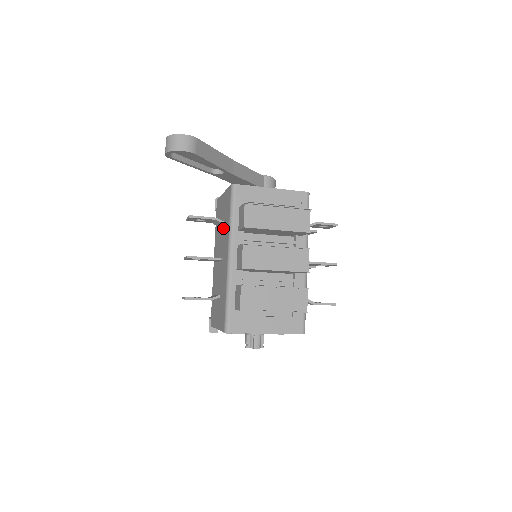
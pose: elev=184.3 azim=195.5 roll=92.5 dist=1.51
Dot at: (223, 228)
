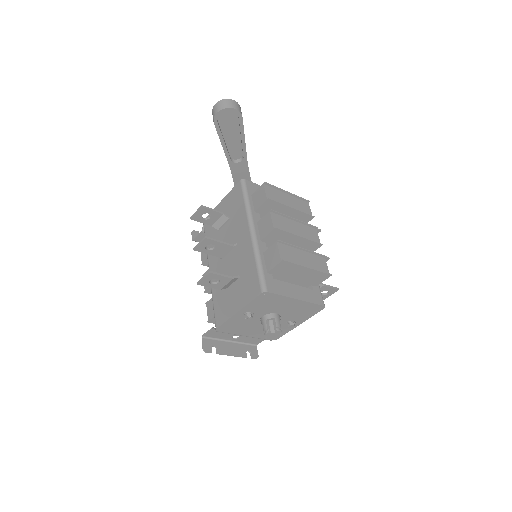
Dot at: (230, 222)
